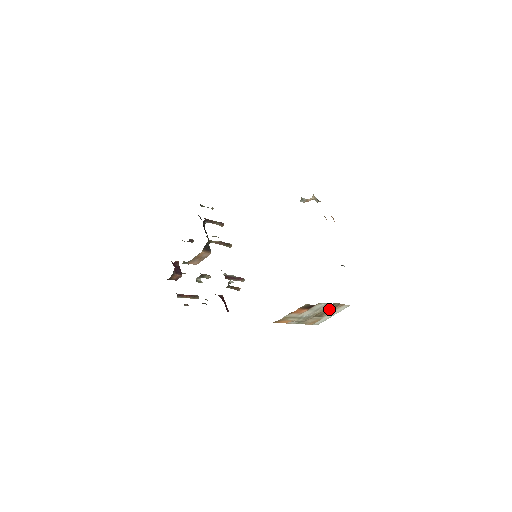
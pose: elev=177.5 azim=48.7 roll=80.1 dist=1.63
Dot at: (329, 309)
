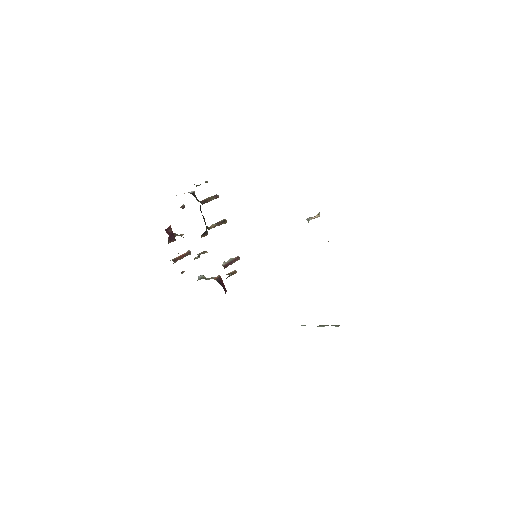
Dot at: occluded
